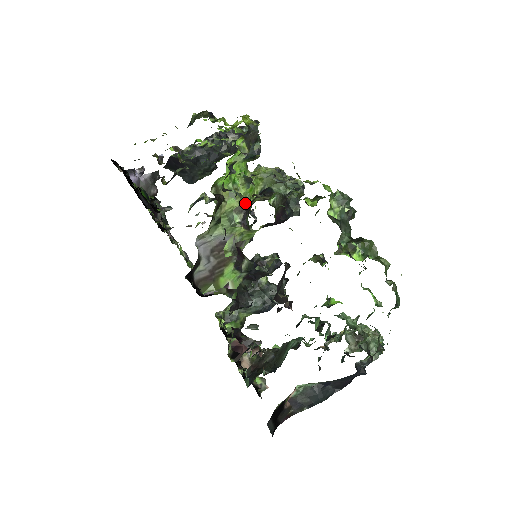
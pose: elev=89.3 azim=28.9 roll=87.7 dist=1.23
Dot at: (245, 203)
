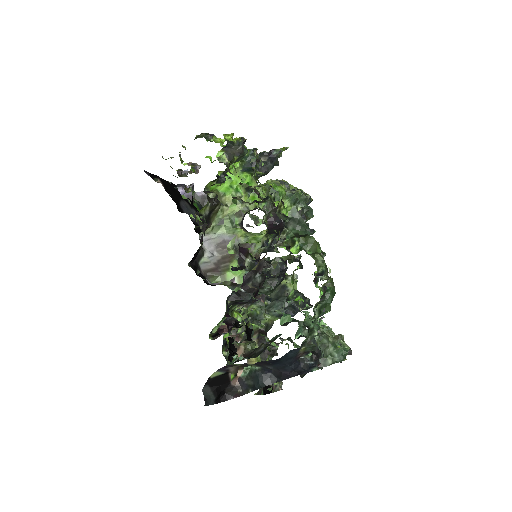
Dot at: (247, 209)
